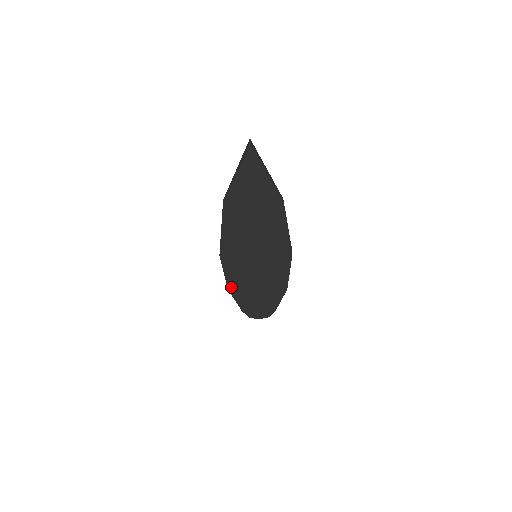
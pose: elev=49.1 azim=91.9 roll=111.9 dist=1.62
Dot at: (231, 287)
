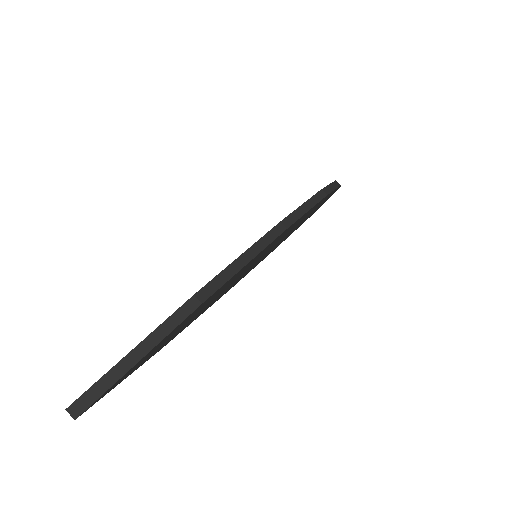
Dot at: (274, 249)
